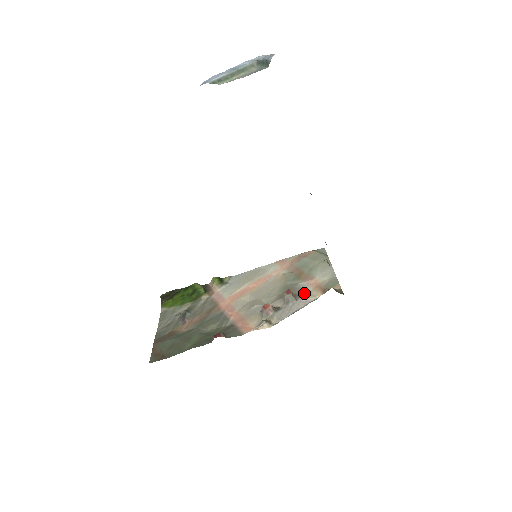
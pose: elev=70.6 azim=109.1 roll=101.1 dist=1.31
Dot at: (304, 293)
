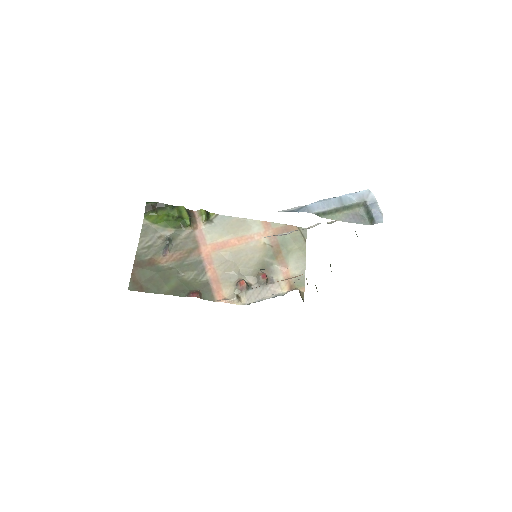
Dot at: (275, 280)
